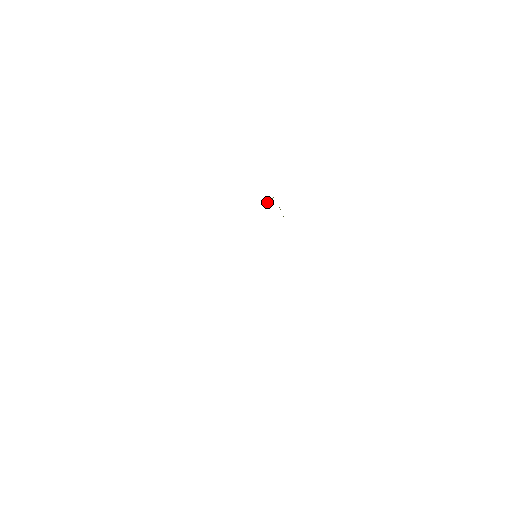
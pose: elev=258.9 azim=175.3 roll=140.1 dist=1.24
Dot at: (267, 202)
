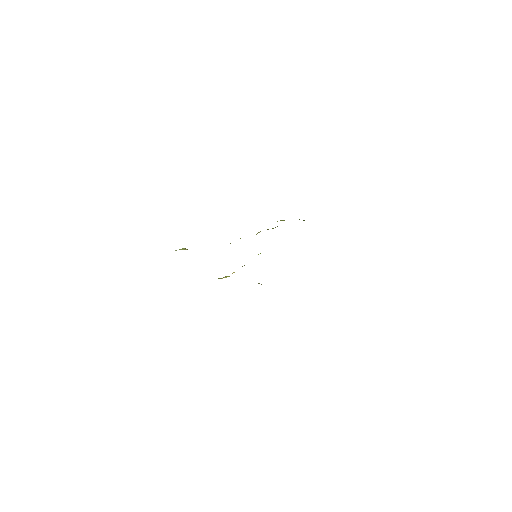
Dot at: occluded
